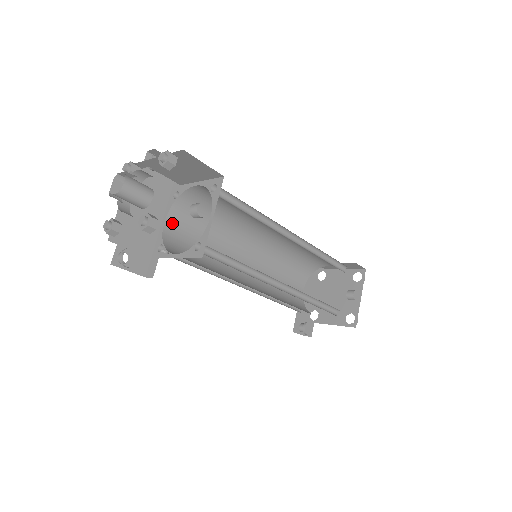
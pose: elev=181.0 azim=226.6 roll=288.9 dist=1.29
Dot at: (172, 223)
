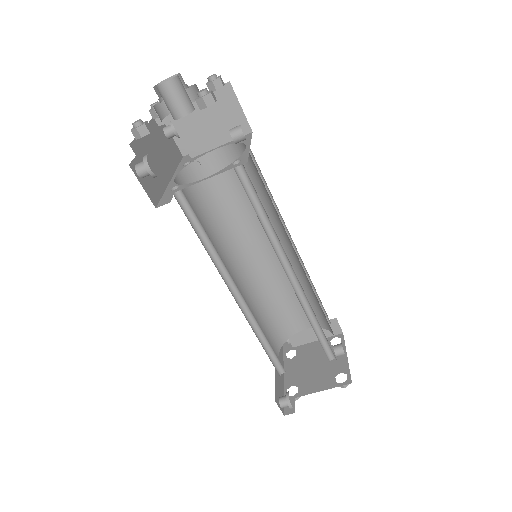
Dot at: occluded
